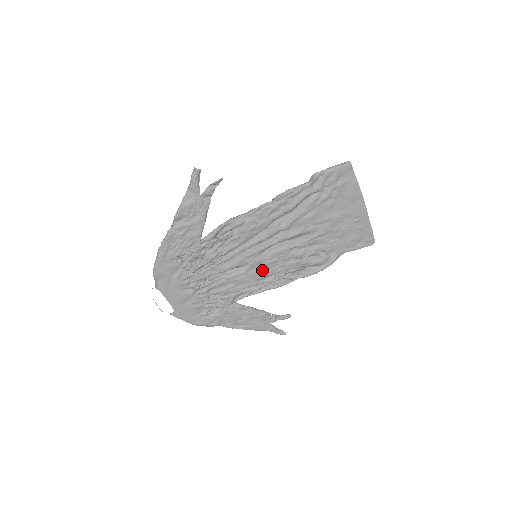
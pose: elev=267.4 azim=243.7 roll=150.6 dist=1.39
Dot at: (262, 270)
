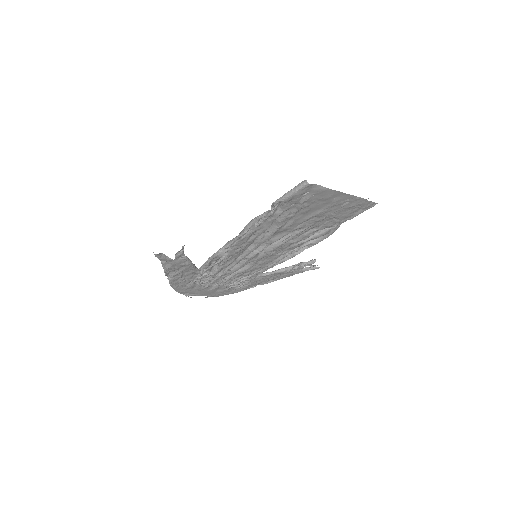
Dot at: (268, 258)
